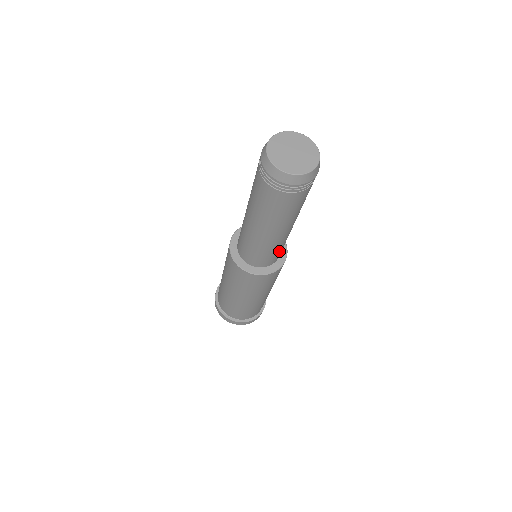
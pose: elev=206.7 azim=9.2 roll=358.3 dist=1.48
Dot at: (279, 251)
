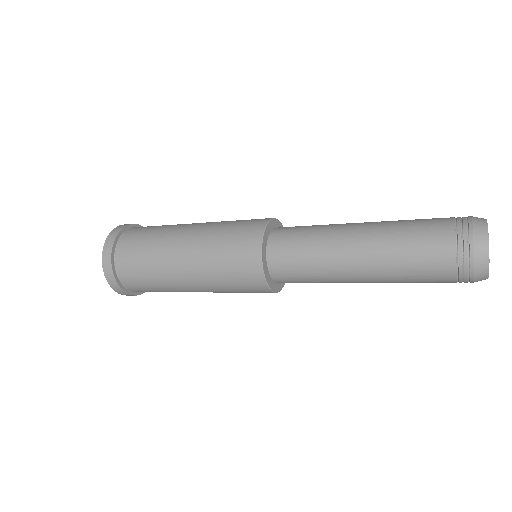
Dot at: occluded
